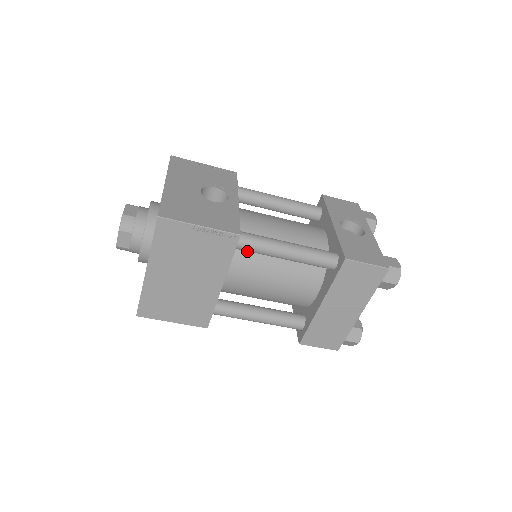
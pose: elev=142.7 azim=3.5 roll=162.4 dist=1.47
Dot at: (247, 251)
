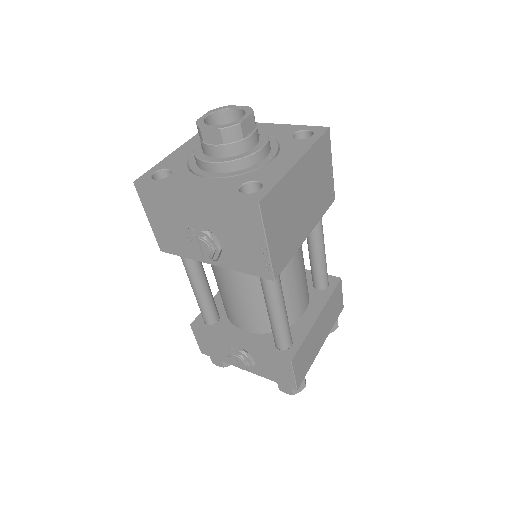
Dot at: occluded
